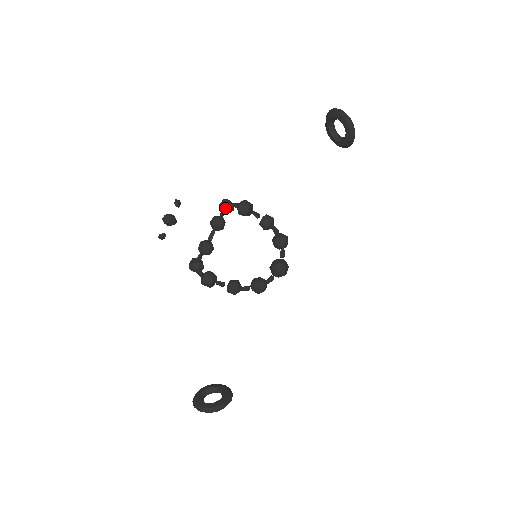
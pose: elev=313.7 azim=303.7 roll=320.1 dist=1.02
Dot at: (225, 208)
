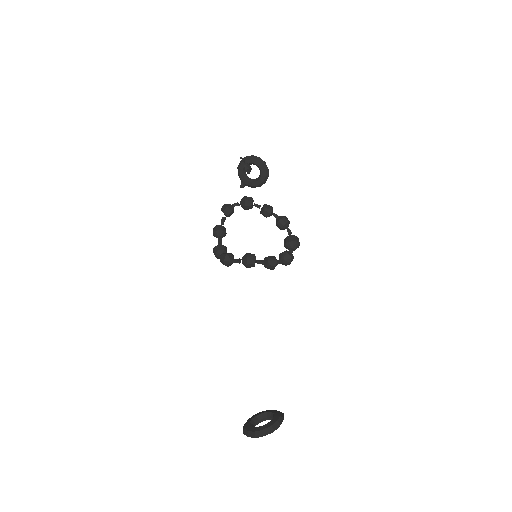
Dot at: (230, 208)
